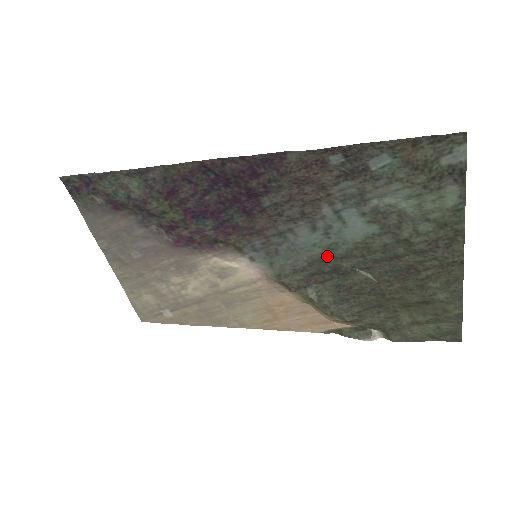
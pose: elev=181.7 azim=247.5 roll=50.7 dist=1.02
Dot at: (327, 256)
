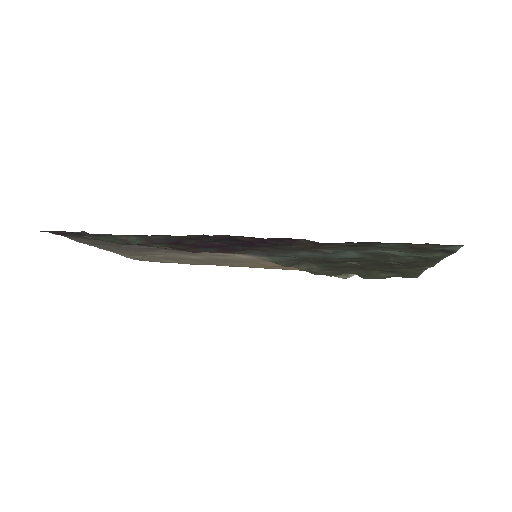
Dot at: (321, 259)
